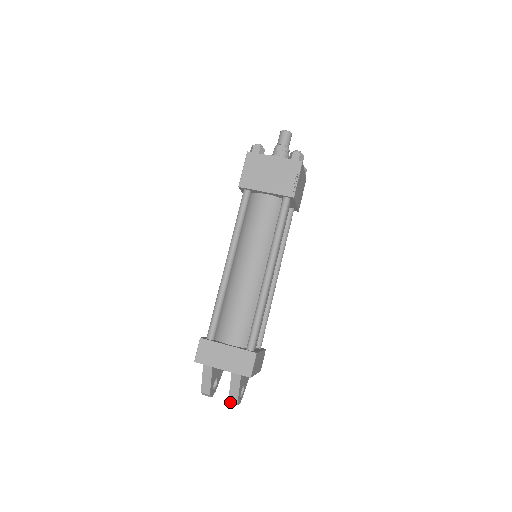
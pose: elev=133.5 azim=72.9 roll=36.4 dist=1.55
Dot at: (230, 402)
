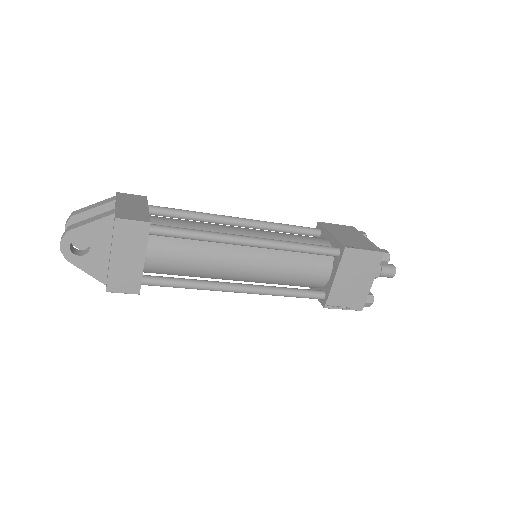
Dot at: (64, 233)
